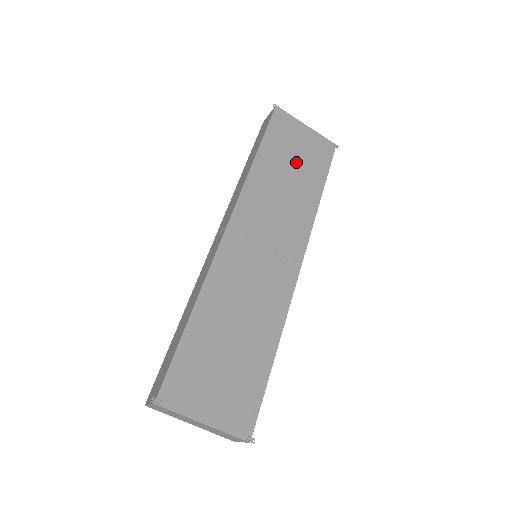
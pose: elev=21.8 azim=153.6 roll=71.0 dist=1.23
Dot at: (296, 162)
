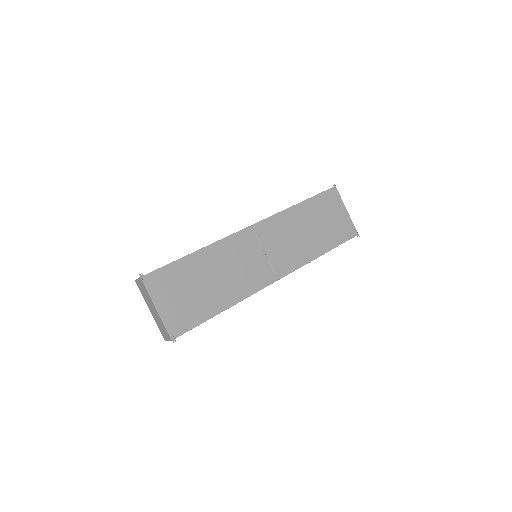
Dot at: (322, 224)
